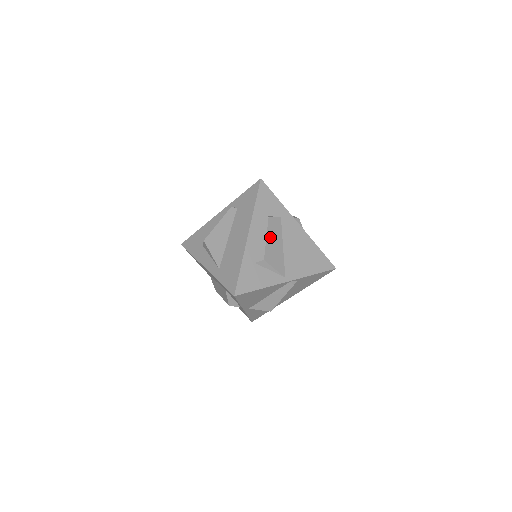
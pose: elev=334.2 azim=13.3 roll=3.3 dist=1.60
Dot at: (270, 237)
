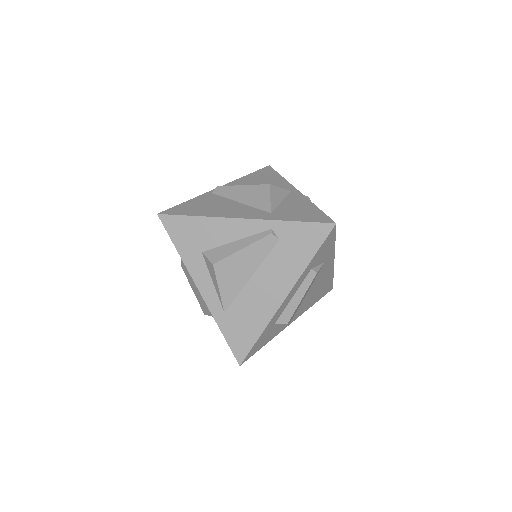
Dot at: occluded
